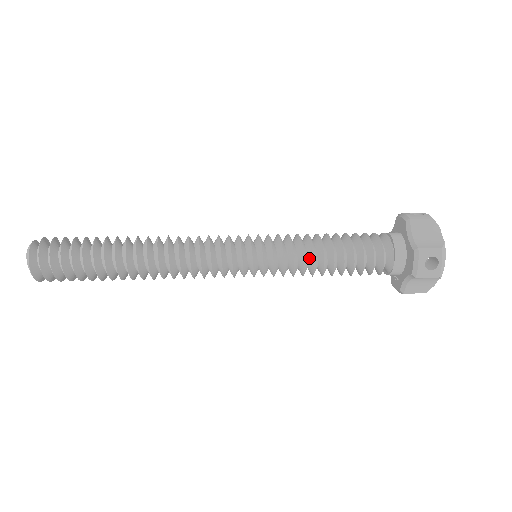
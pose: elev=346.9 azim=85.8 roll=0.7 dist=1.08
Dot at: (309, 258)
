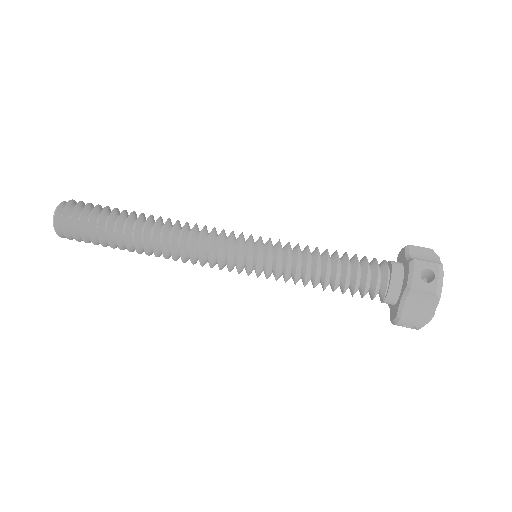
Dot at: (302, 279)
